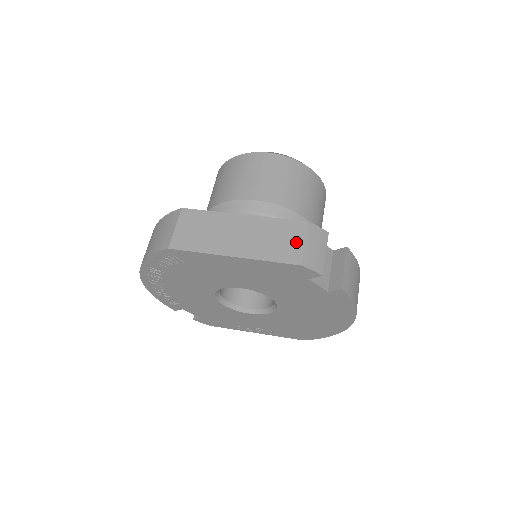
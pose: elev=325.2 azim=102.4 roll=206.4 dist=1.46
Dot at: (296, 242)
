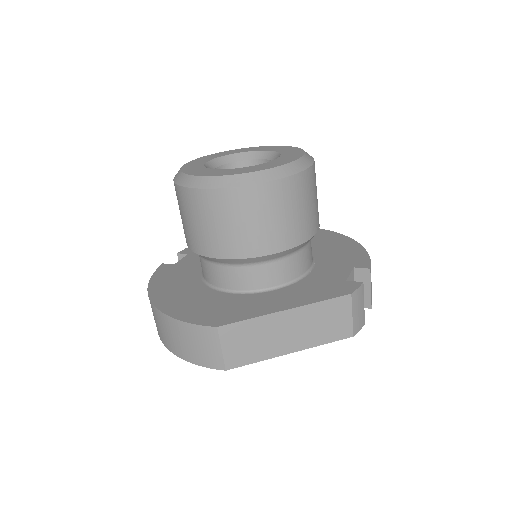
Dot at: (344, 318)
